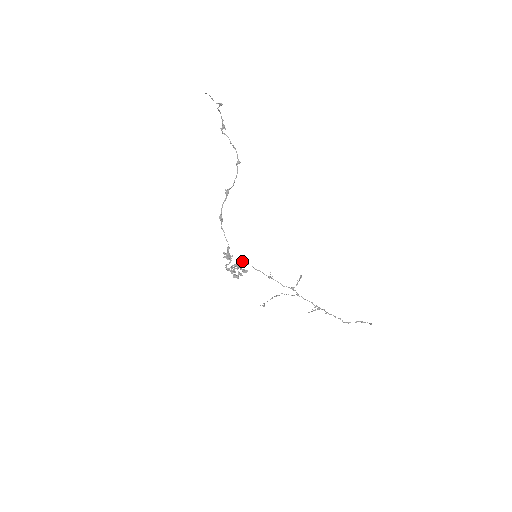
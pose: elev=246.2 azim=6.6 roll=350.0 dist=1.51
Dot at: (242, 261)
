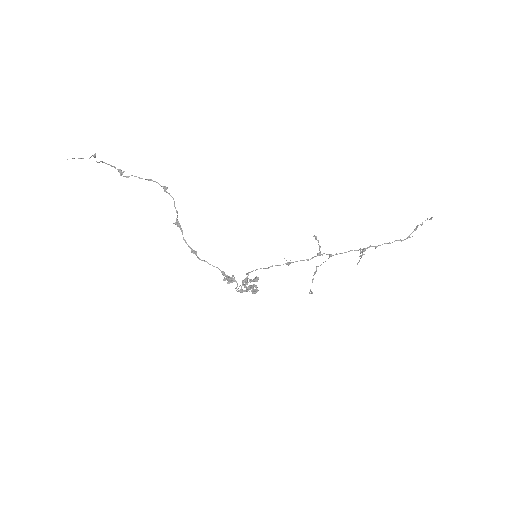
Dot at: occluded
